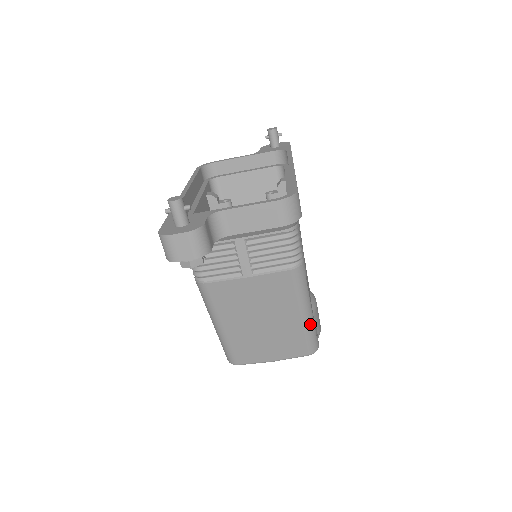
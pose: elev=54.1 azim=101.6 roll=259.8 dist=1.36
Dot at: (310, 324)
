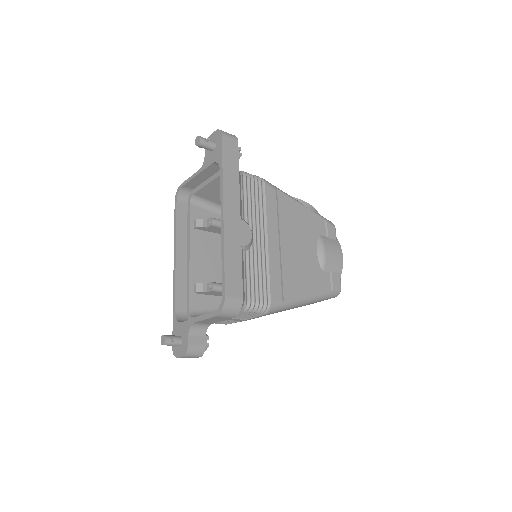
Dot at: (316, 299)
